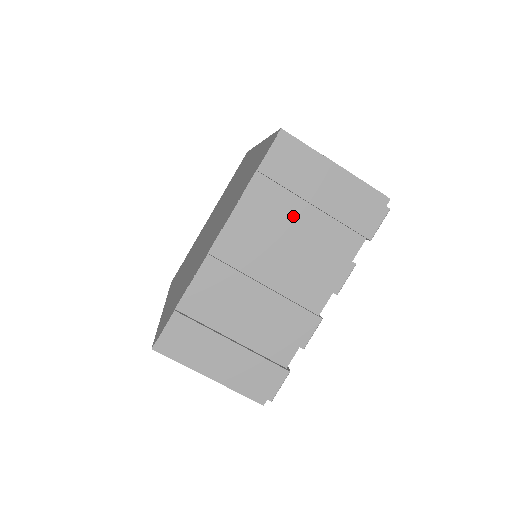
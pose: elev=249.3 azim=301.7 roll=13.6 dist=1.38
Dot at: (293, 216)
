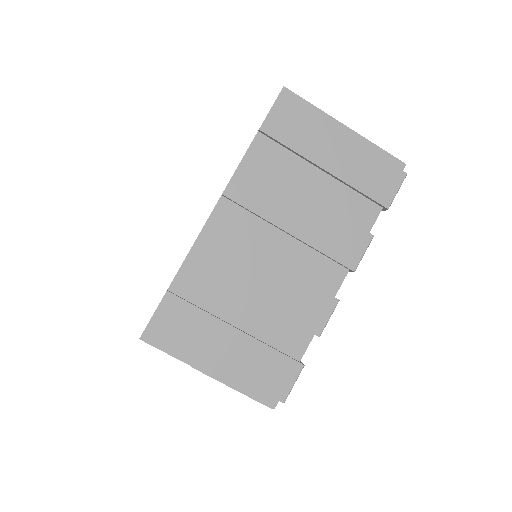
Dot at: (300, 182)
